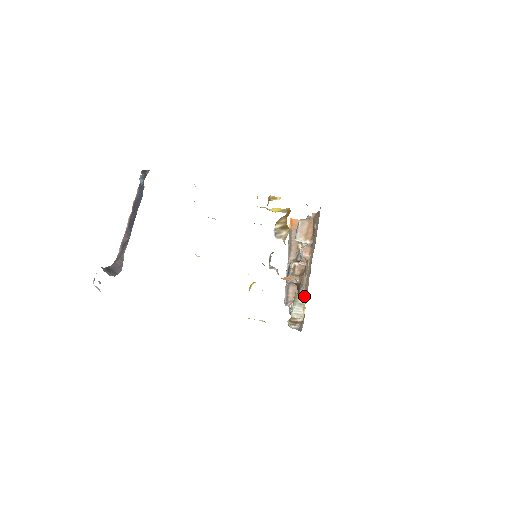
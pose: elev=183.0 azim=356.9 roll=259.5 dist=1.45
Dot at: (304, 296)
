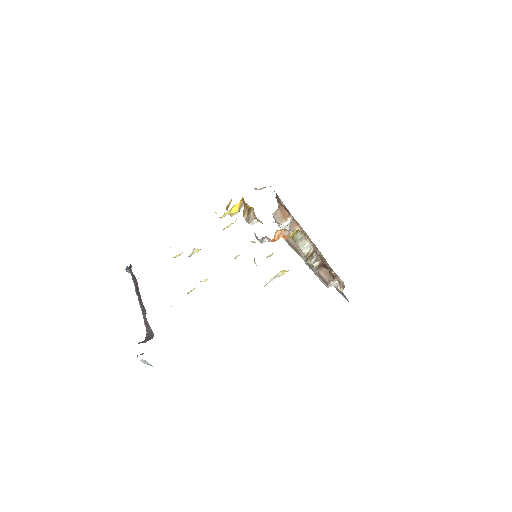
Dot at: occluded
